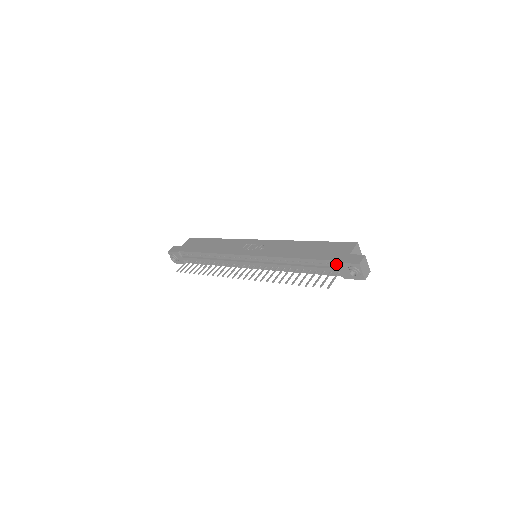
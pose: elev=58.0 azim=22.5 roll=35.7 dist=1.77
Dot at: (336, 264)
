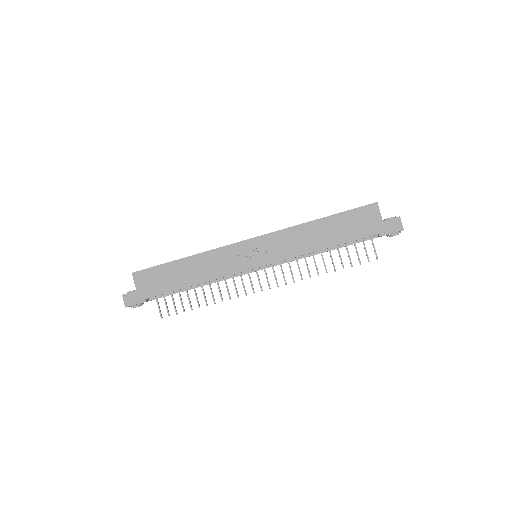
Dot at: (374, 236)
